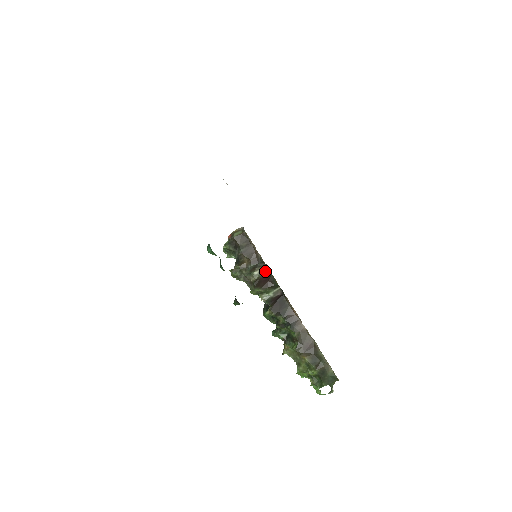
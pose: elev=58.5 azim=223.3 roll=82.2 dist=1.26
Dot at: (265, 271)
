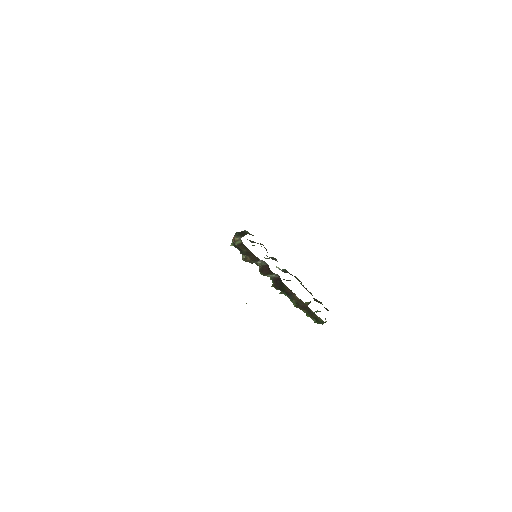
Dot at: (265, 263)
